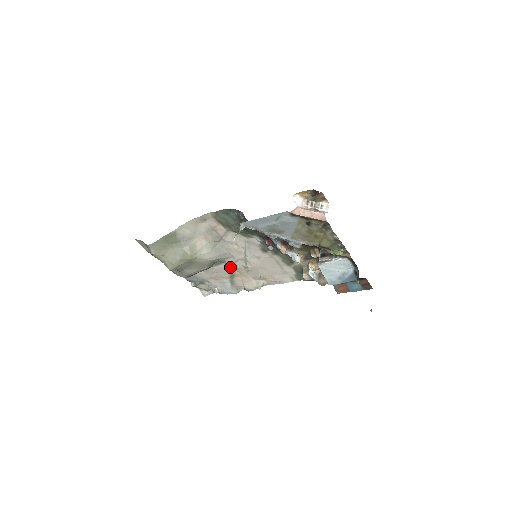
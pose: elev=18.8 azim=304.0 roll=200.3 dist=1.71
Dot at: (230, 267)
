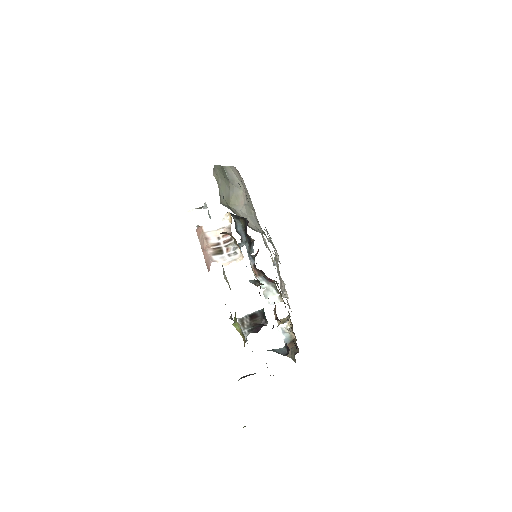
Dot at: occluded
